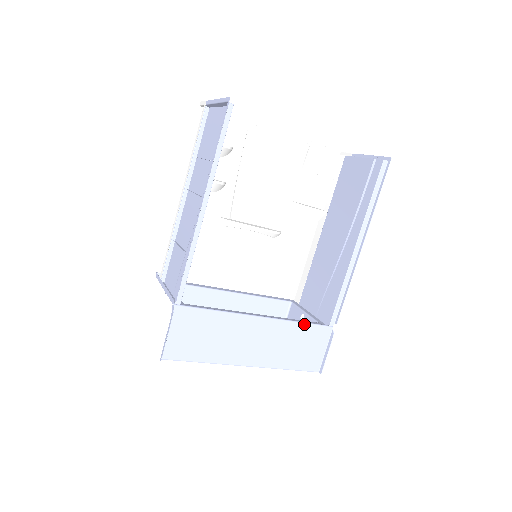
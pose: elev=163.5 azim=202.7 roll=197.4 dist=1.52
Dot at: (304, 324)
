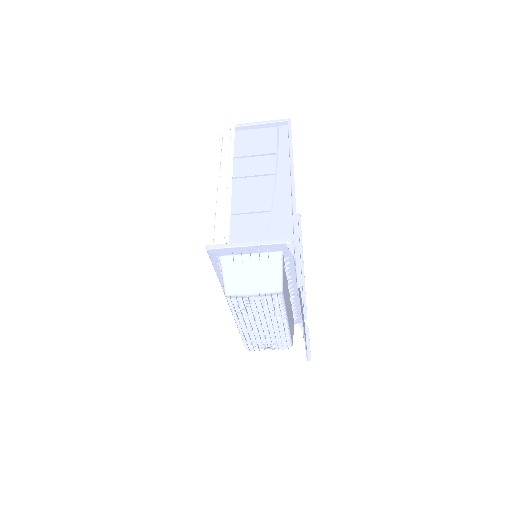
Dot at: occluded
